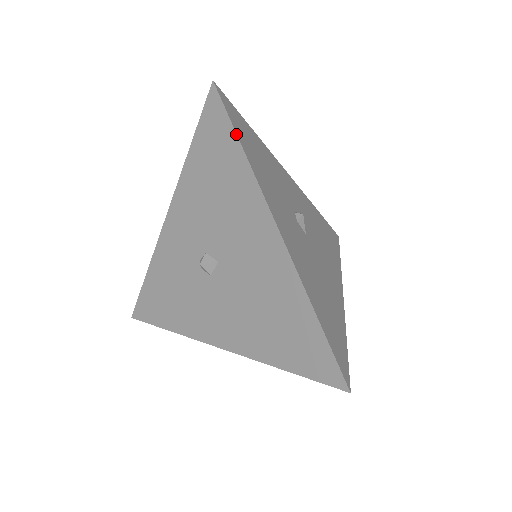
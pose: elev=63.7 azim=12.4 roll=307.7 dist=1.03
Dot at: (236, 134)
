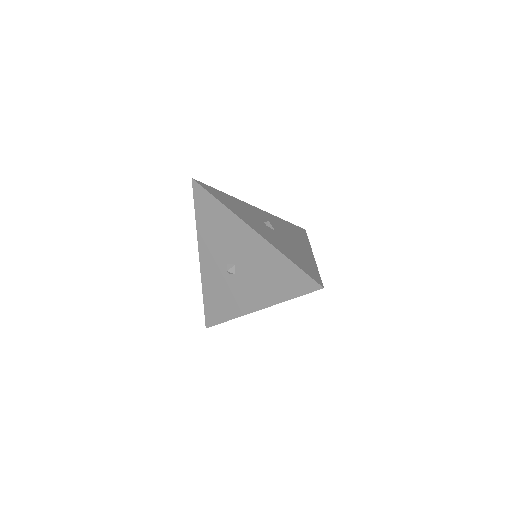
Dot at: (214, 197)
